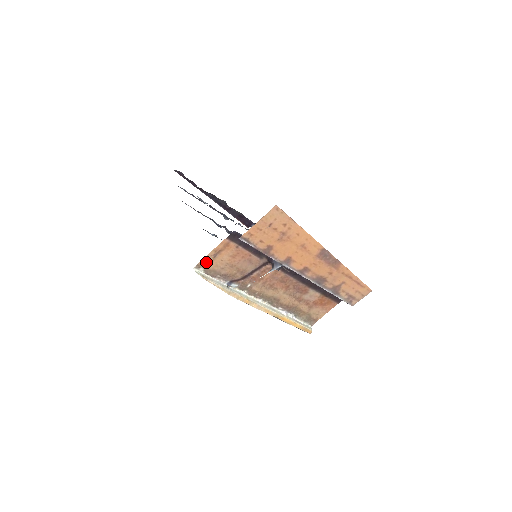
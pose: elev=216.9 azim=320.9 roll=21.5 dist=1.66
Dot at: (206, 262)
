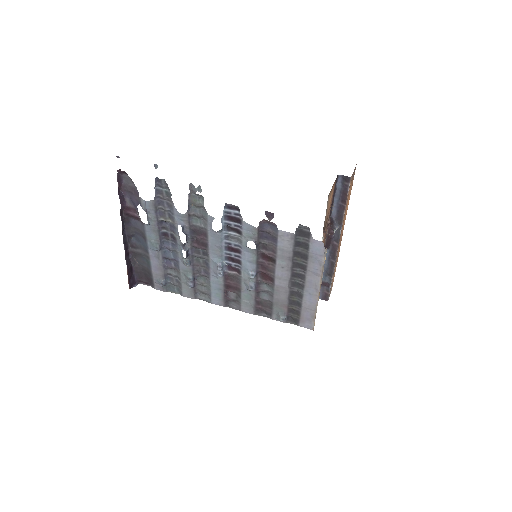
Dot at: occluded
